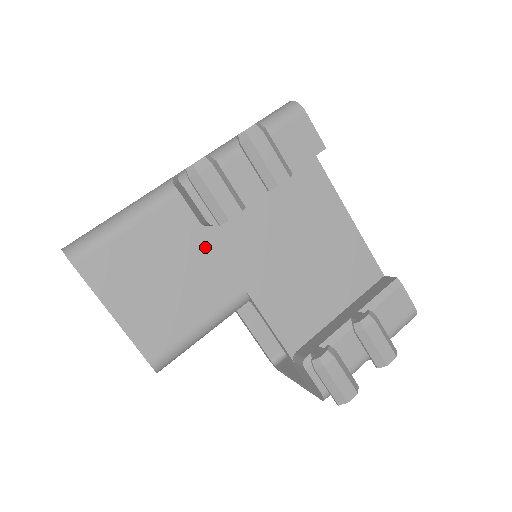
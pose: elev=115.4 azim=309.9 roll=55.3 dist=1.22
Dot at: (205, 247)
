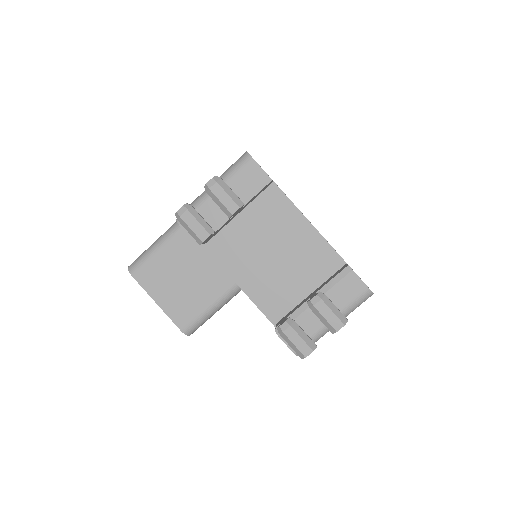
Dot at: (204, 257)
